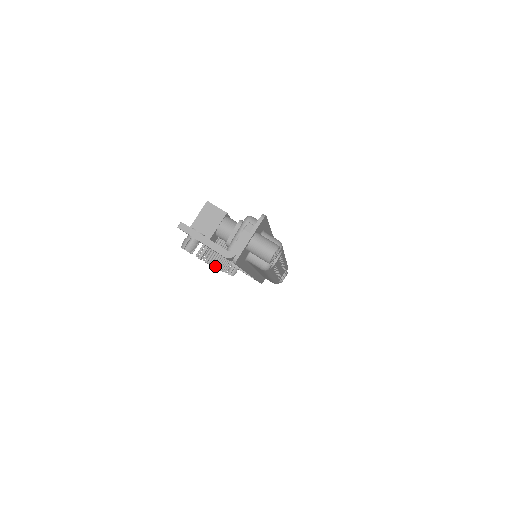
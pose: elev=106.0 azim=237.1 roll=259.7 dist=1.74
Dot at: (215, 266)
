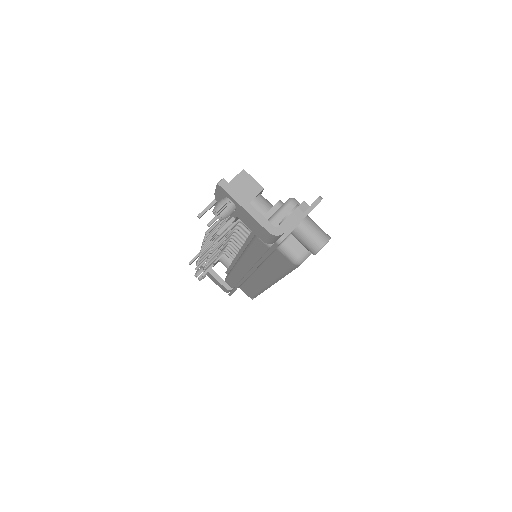
Dot at: (208, 256)
